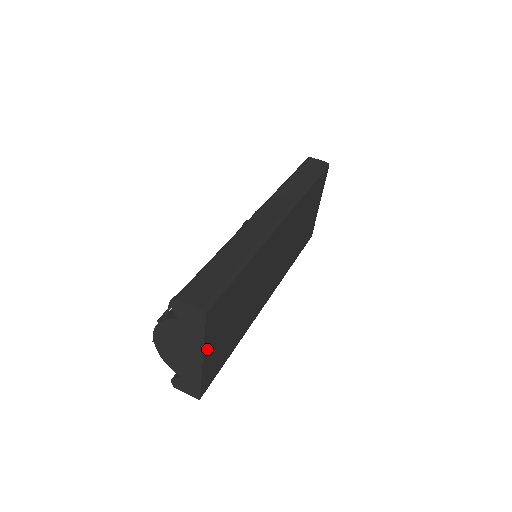
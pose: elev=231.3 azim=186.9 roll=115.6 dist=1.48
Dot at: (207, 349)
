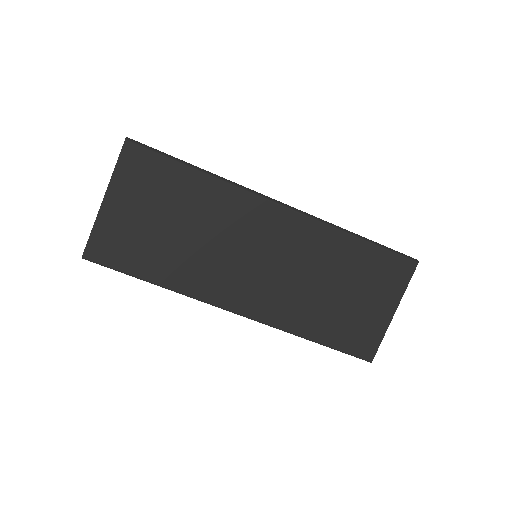
Dot at: (114, 194)
